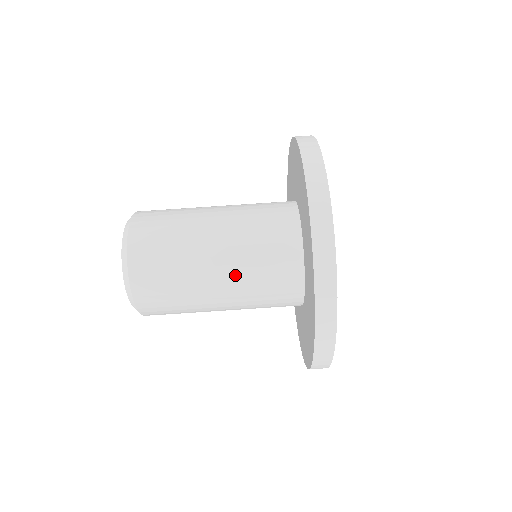
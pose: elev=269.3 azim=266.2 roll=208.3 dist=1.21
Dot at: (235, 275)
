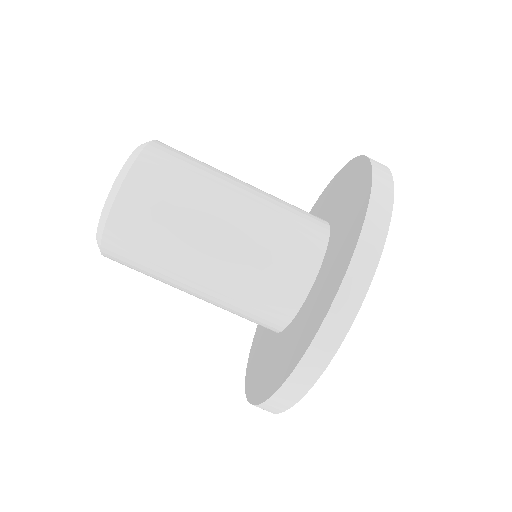
Dot at: (210, 302)
